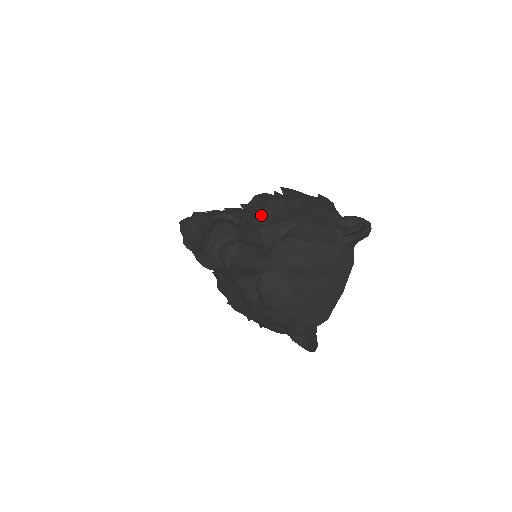
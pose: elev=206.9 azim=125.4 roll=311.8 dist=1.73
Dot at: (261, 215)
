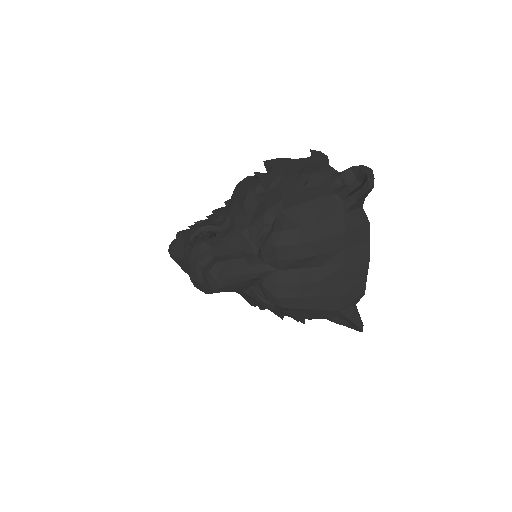
Dot at: (241, 212)
